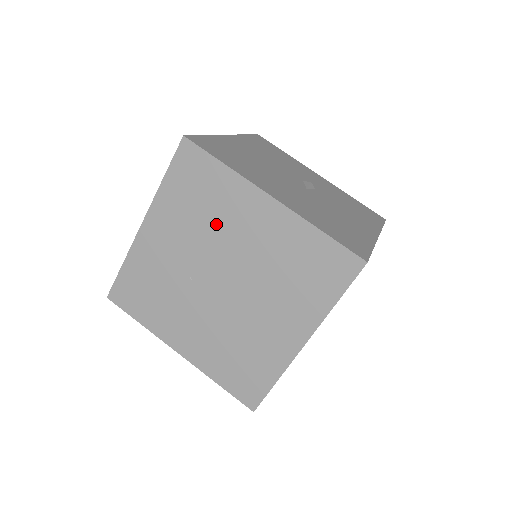
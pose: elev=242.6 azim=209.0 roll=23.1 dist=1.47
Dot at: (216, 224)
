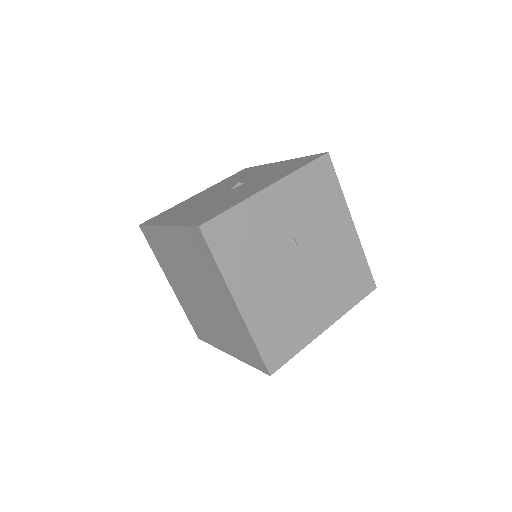
Dot at: (173, 261)
